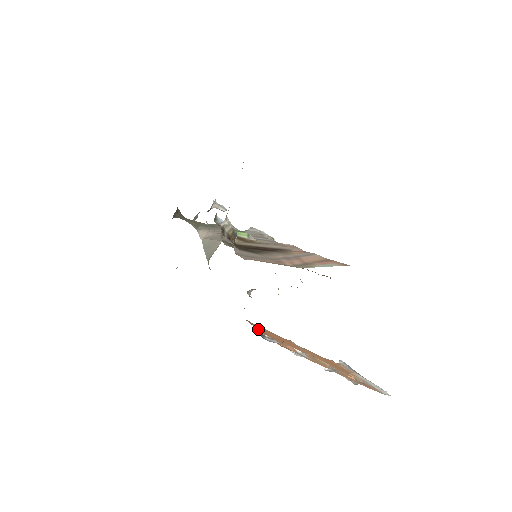
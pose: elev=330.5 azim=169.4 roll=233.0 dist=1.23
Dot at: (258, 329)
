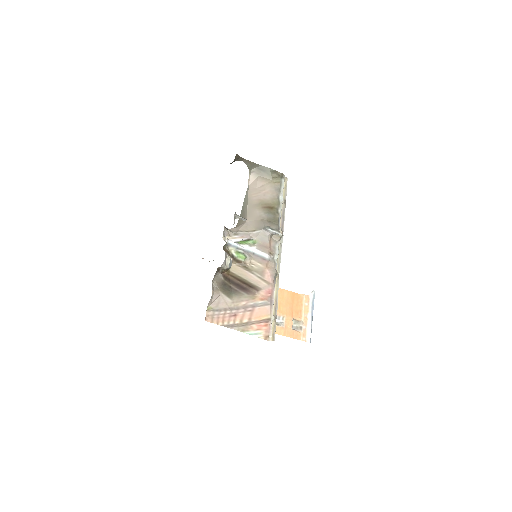
Dot at: occluded
